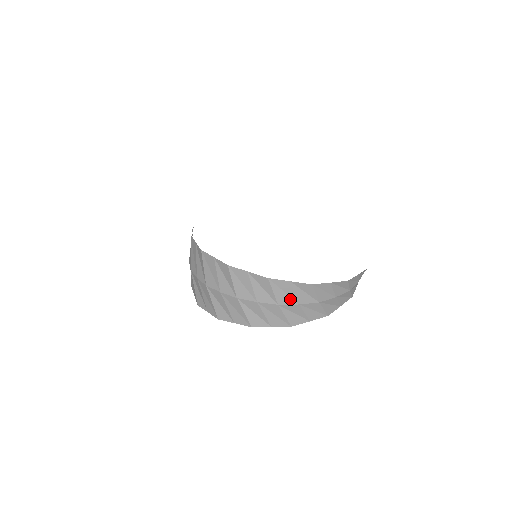
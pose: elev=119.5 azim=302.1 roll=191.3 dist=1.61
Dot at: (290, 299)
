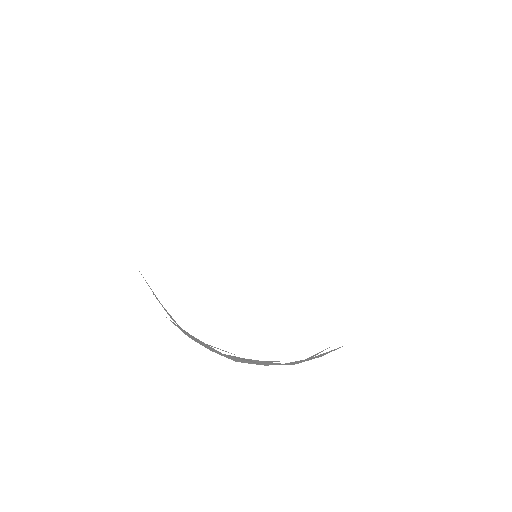
Dot at: occluded
